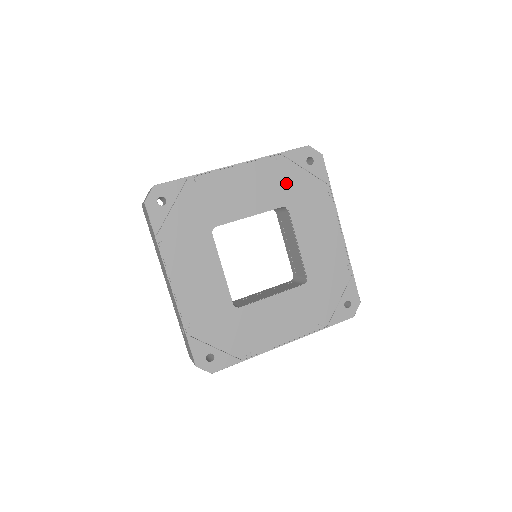
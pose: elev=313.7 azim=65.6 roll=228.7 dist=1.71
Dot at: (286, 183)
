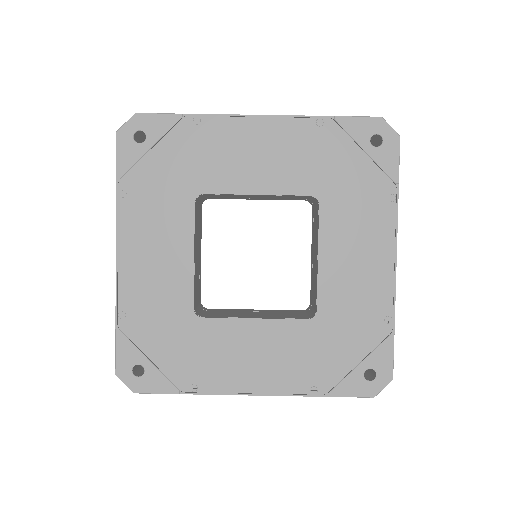
Dot at: (327, 163)
